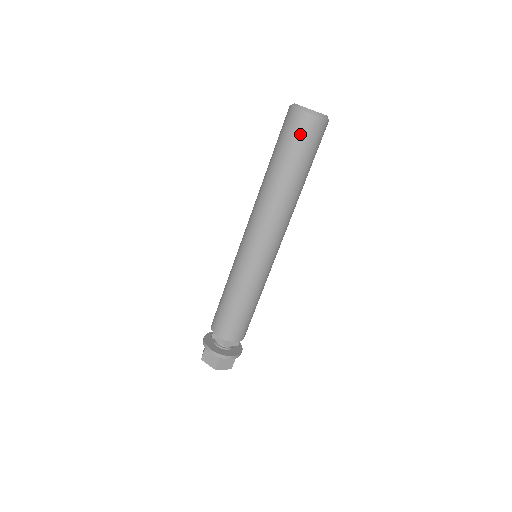
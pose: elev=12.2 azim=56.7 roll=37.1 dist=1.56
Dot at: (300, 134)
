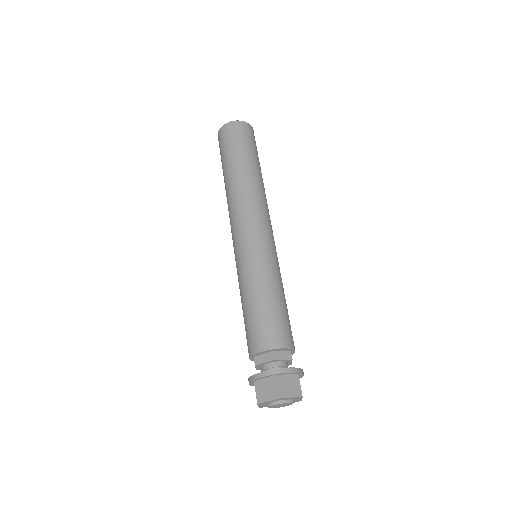
Dot at: (233, 136)
